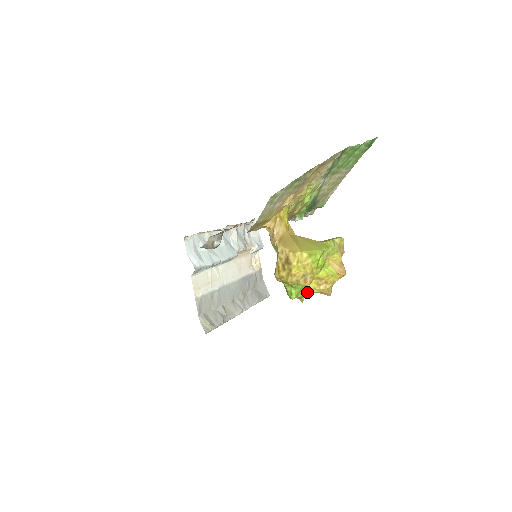
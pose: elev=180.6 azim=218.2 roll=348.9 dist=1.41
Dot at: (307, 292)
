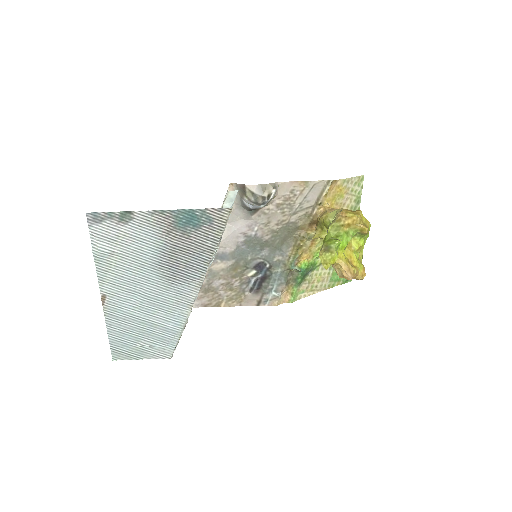
Dot at: (340, 258)
